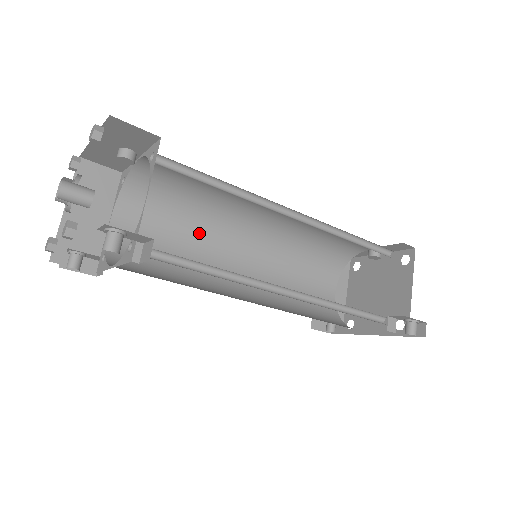
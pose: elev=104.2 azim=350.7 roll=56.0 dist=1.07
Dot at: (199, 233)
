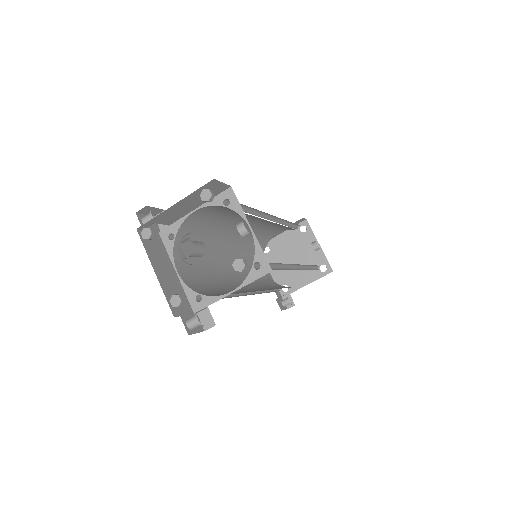
Dot at: (240, 216)
